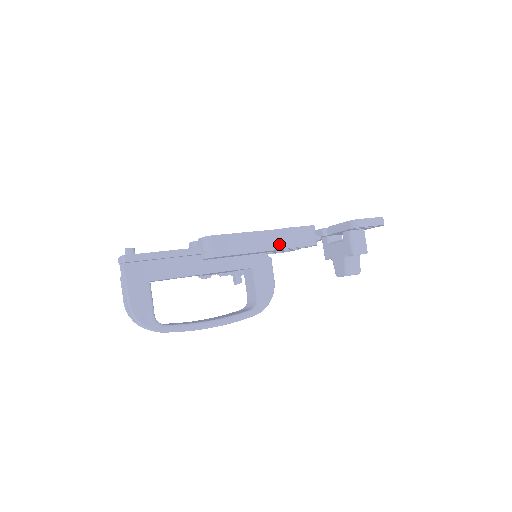
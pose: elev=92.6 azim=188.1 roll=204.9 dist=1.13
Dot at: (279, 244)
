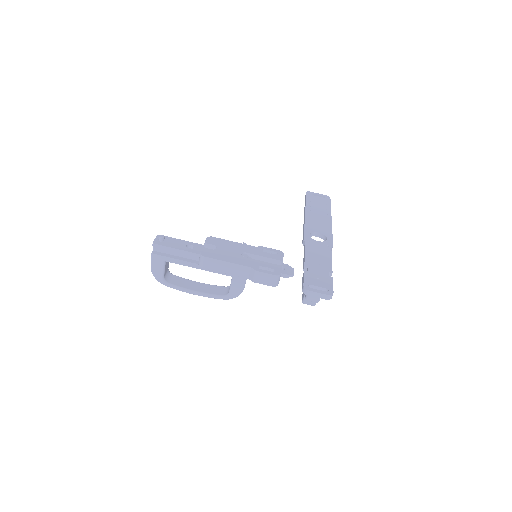
Dot at: (249, 276)
